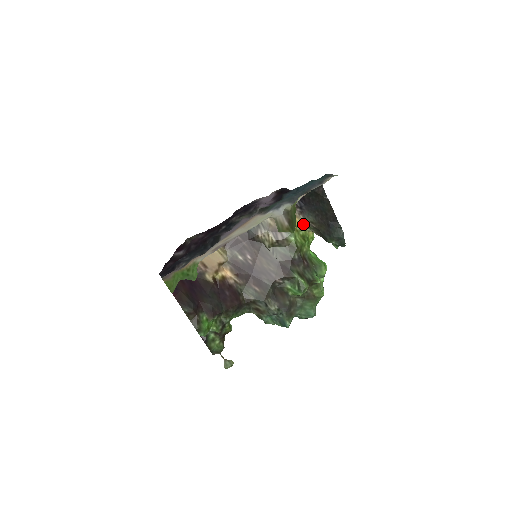
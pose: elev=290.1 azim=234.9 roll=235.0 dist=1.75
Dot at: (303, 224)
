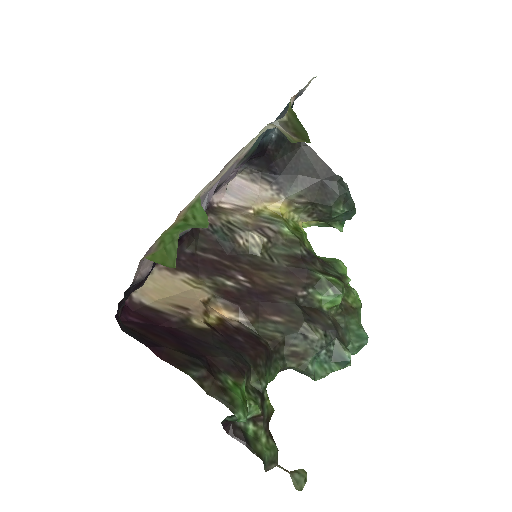
Dot at: (288, 208)
